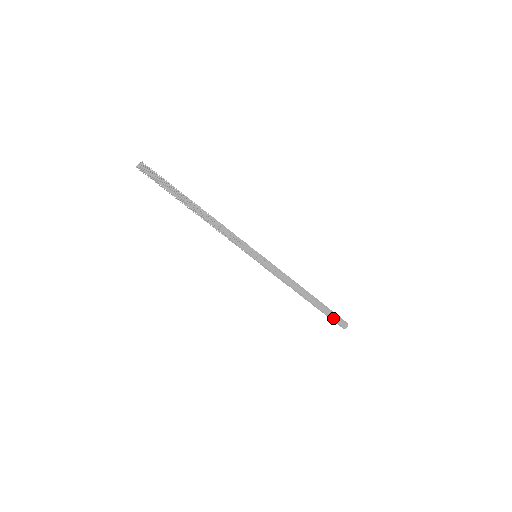
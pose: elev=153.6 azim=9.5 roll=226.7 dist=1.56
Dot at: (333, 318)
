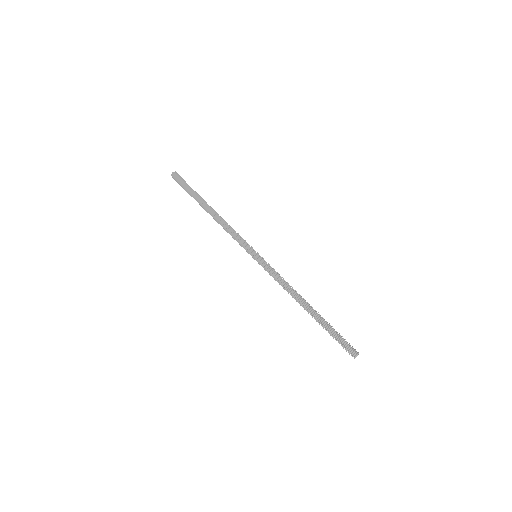
Dot at: occluded
